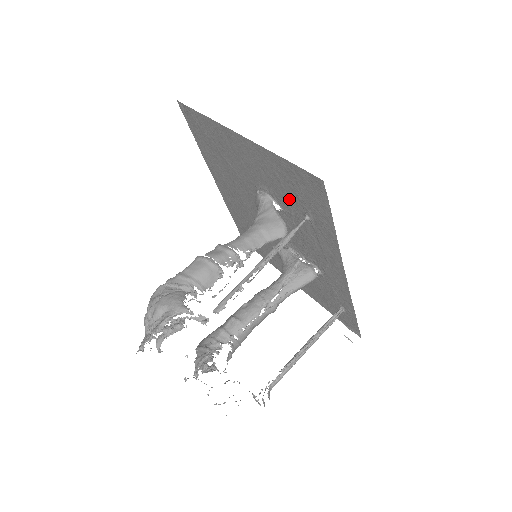
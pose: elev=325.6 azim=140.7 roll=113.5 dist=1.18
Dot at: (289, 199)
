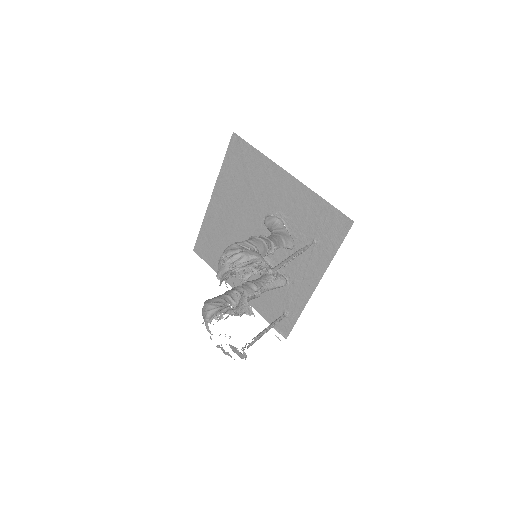
Dot at: (304, 227)
